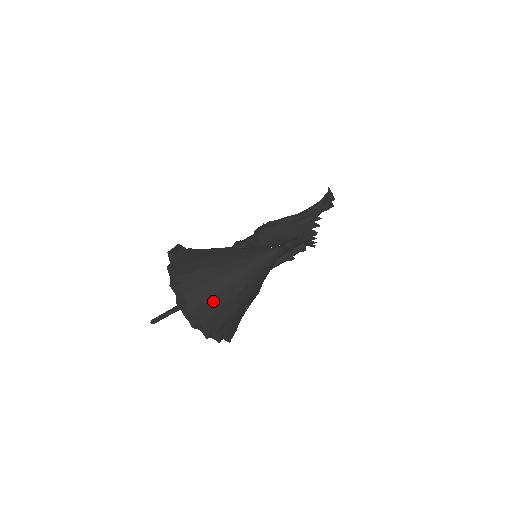
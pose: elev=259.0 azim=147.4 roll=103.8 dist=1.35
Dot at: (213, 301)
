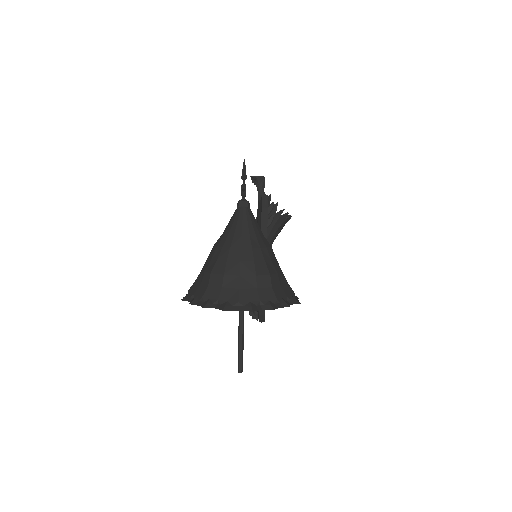
Dot at: (243, 280)
